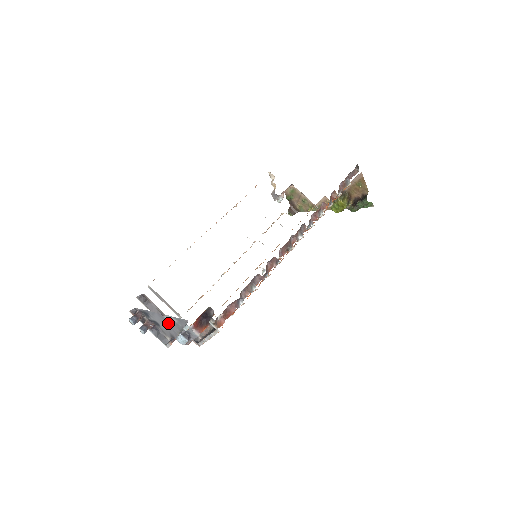
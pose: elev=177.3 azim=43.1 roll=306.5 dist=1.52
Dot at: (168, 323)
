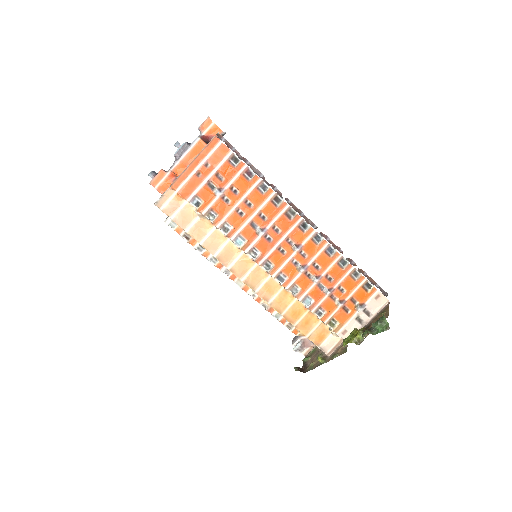
Dot at: occluded
